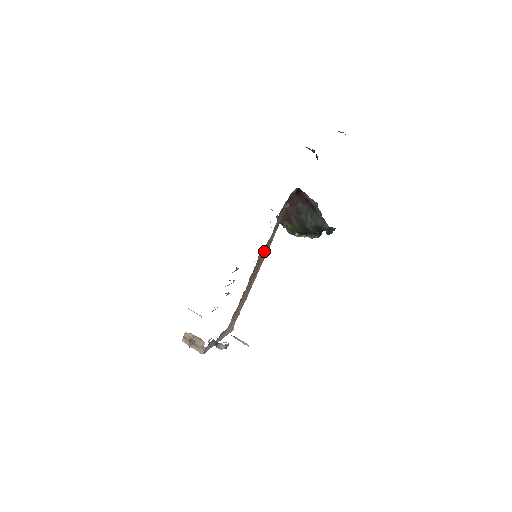
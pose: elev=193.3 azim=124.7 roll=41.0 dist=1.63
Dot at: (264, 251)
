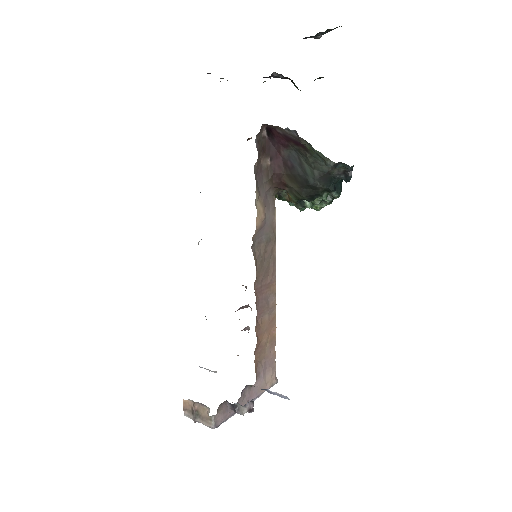
Dot at: (264, 244)
